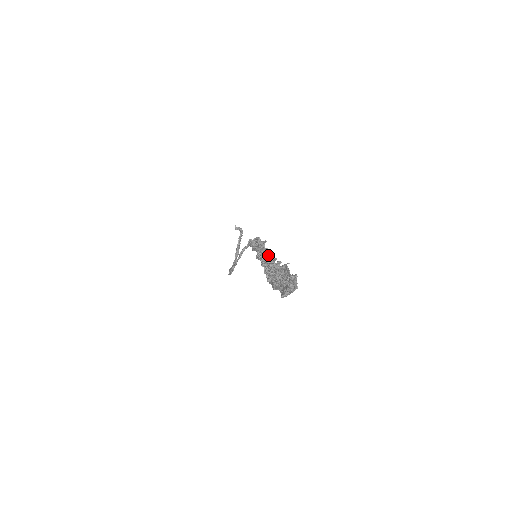
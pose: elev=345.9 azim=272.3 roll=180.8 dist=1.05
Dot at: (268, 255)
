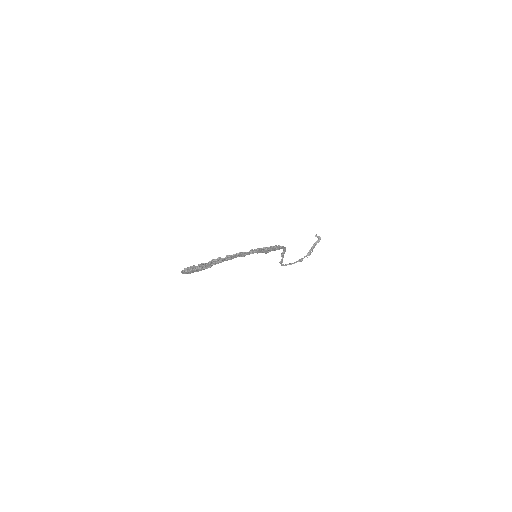
Dot at: (228, 255)
